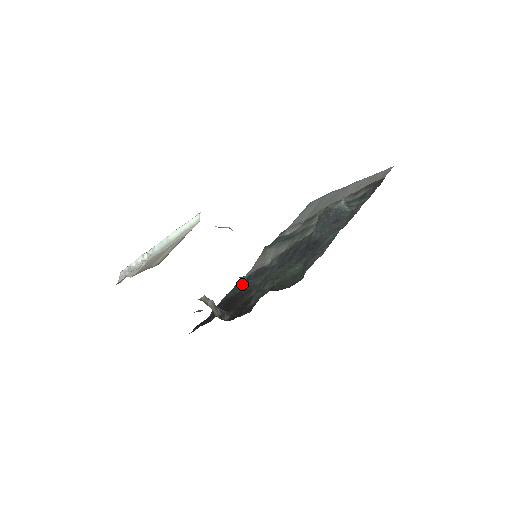
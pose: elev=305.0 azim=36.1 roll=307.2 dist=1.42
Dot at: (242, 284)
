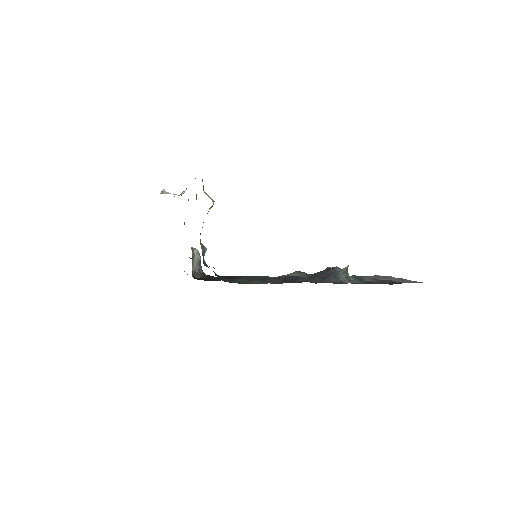
Dot at: occluded
